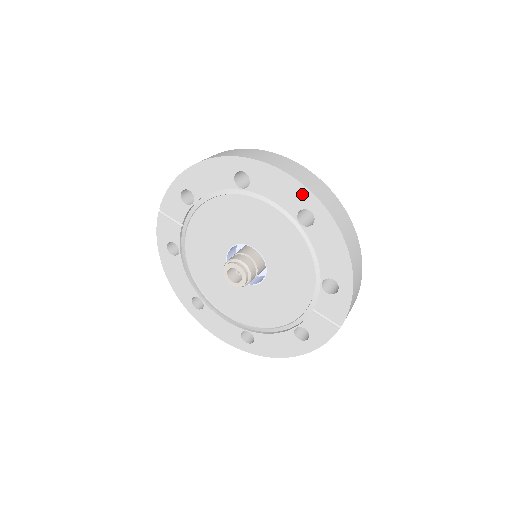
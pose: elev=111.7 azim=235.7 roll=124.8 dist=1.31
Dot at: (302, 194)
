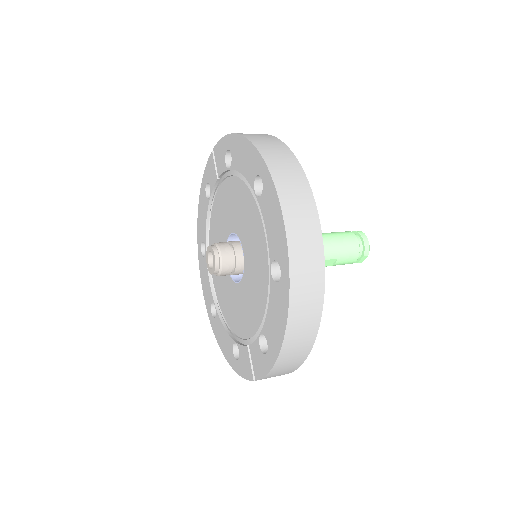
Dot at: (283, 248)
